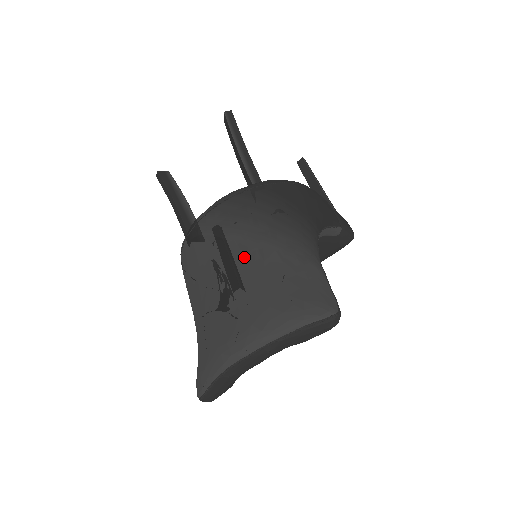
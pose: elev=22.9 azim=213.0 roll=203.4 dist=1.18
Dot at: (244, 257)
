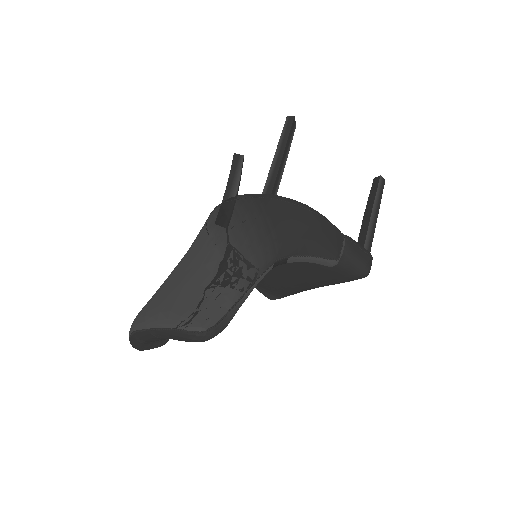
Dot at: (198, 255)
